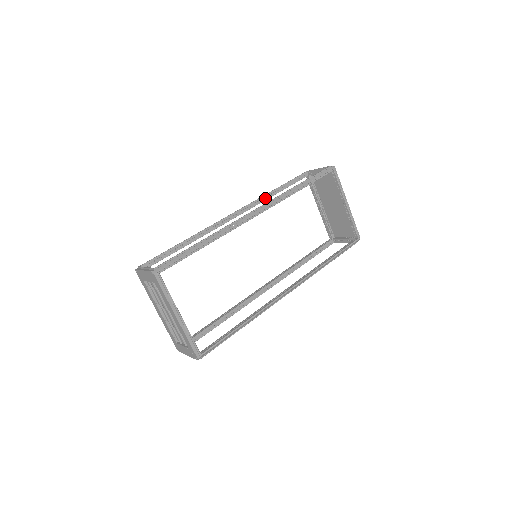
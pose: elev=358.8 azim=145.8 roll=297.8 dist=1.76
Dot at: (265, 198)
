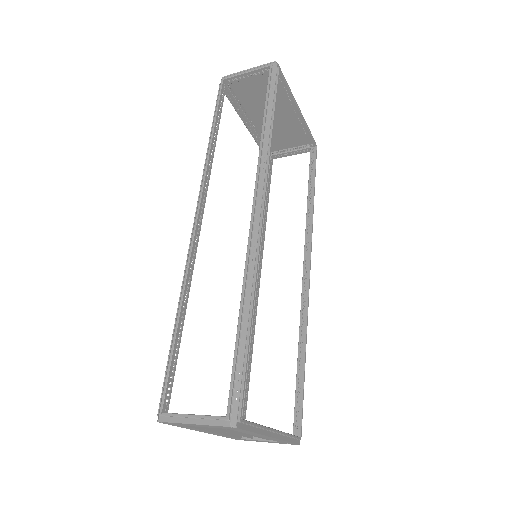
Dot at: (211, 160)
